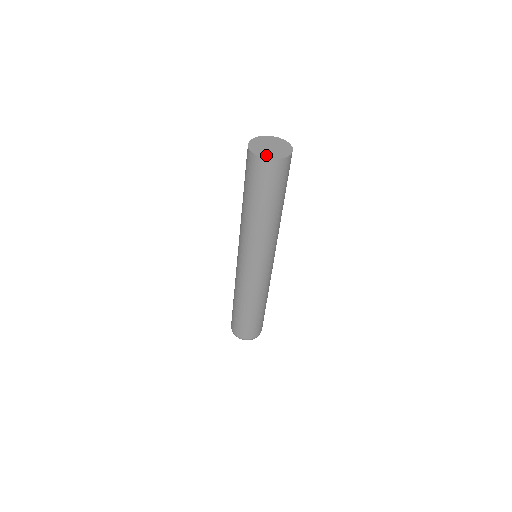
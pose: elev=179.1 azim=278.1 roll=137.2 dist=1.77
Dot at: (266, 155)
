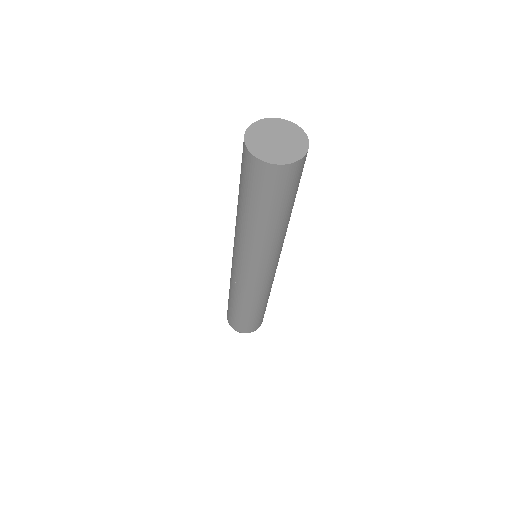
Dot at: (287, 158)
